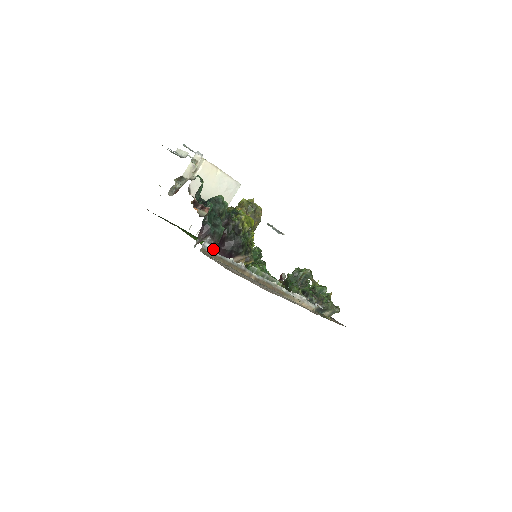
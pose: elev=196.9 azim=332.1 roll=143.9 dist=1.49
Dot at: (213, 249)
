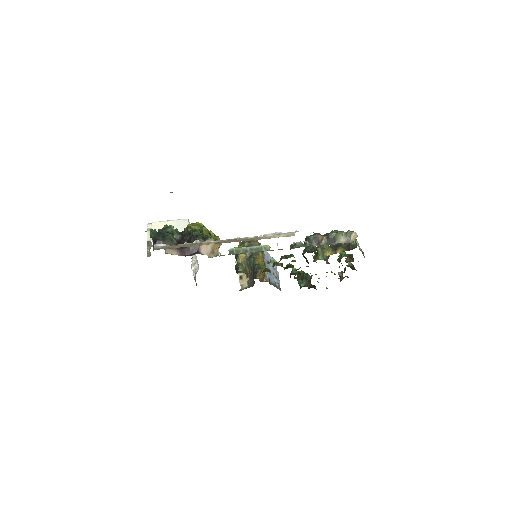
Dot at: (165, 245)
